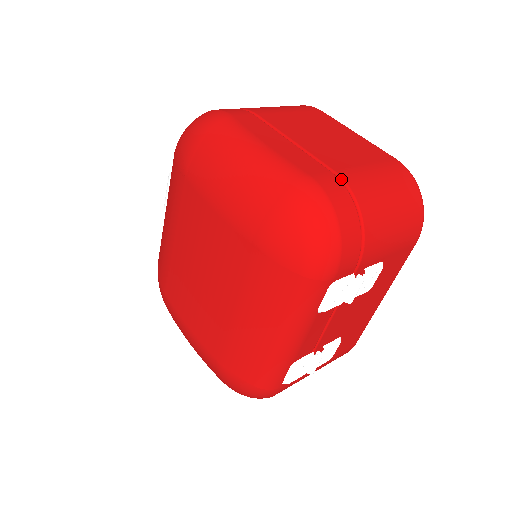
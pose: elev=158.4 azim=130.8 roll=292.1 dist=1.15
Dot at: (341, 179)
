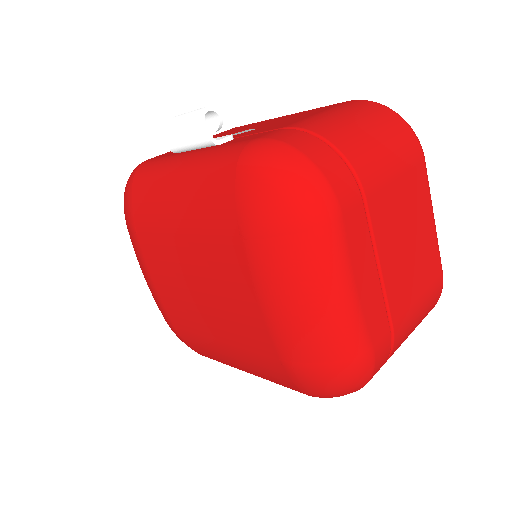
Dot at: (393, 339)
